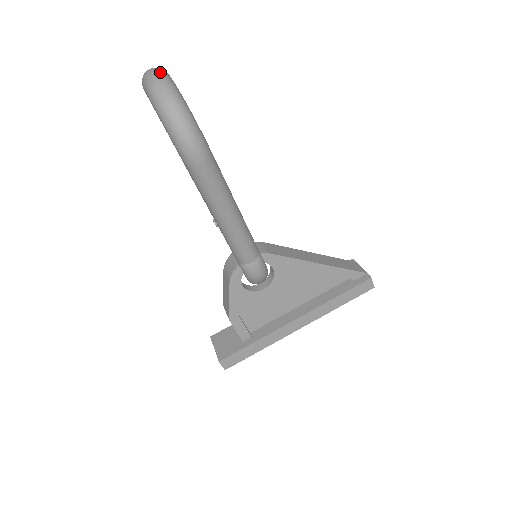
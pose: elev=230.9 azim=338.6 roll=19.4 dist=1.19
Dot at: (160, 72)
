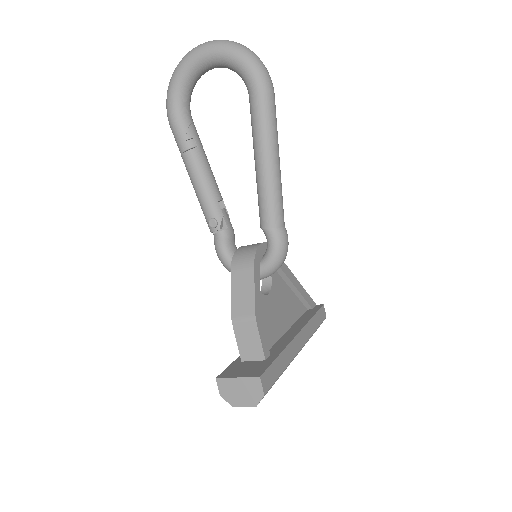
Dot at: occluded
